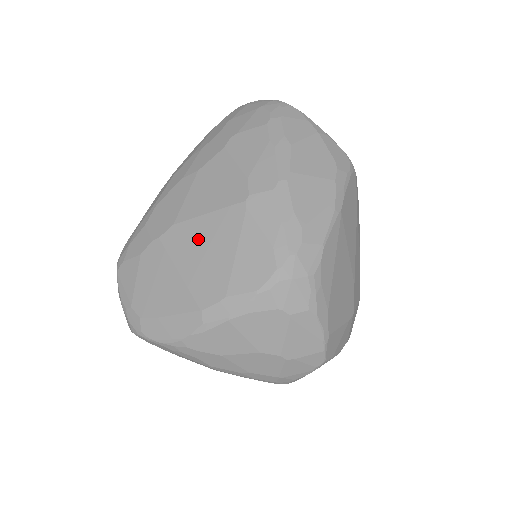
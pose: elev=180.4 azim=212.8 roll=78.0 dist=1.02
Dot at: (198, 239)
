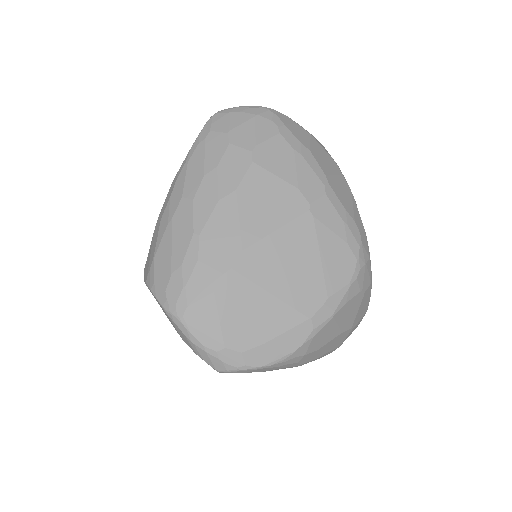
Dot at: (277, 257)
